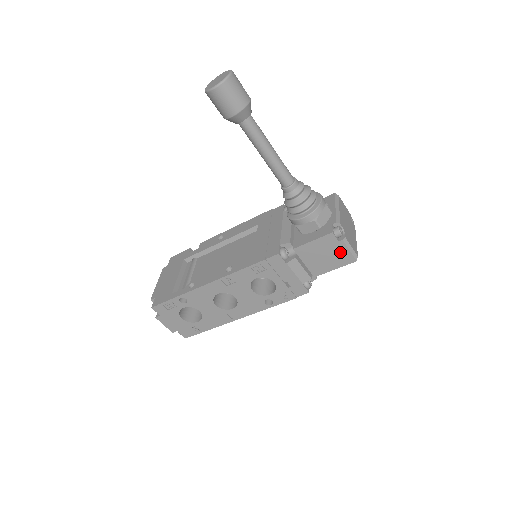
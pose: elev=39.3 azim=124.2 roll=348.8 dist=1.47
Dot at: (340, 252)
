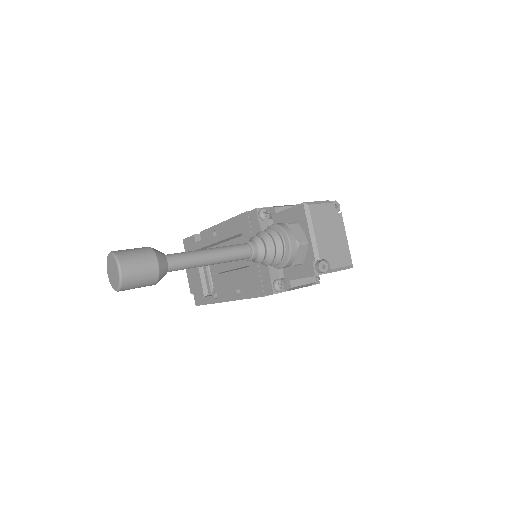
Dot at: occluded
